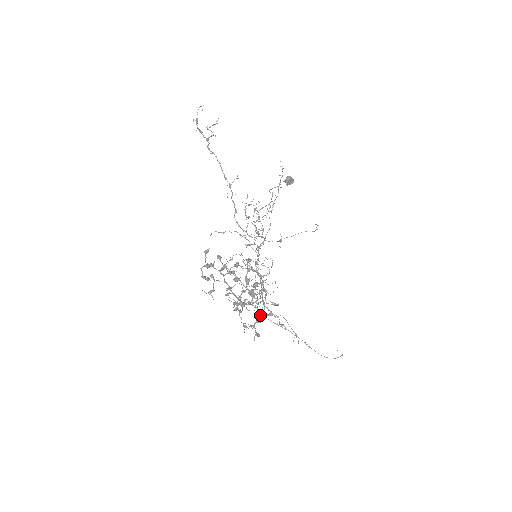
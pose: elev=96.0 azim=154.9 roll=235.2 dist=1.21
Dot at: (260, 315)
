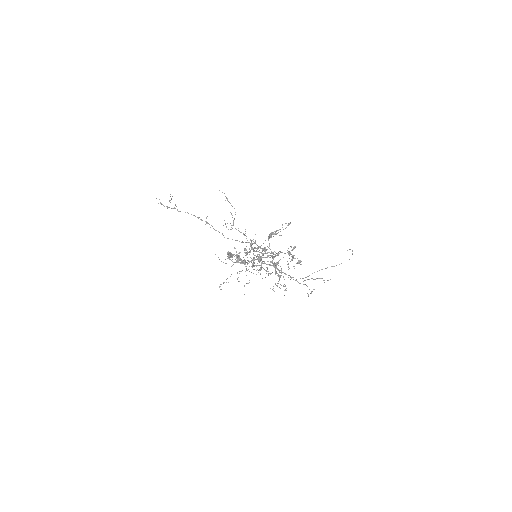
Dot at: (290, 253)
